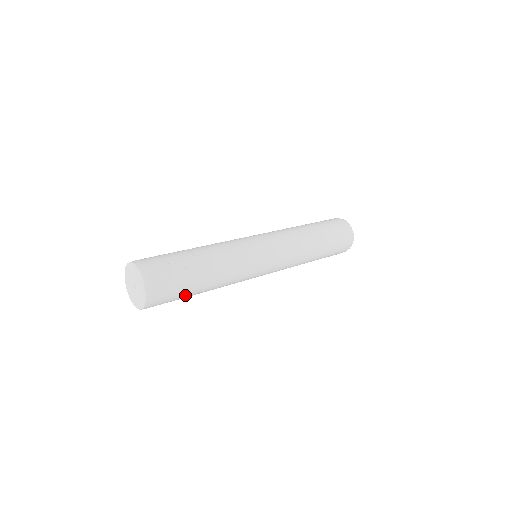
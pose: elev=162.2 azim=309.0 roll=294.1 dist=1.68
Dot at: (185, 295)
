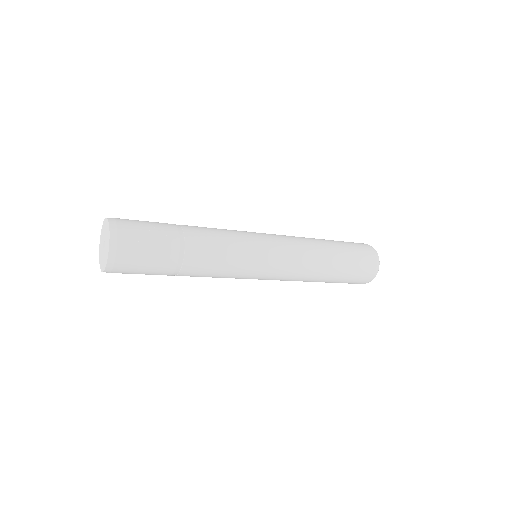
Dot at: (158, 268)
